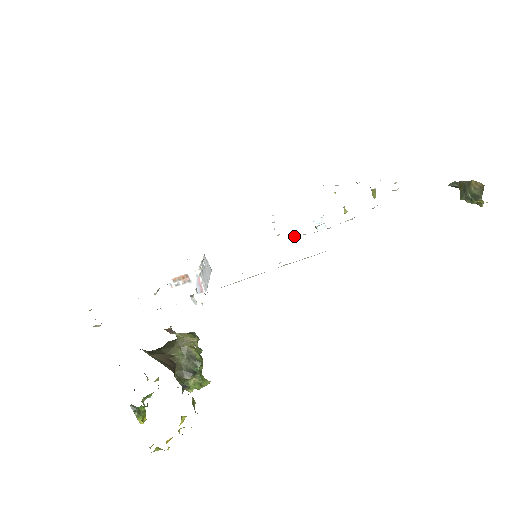
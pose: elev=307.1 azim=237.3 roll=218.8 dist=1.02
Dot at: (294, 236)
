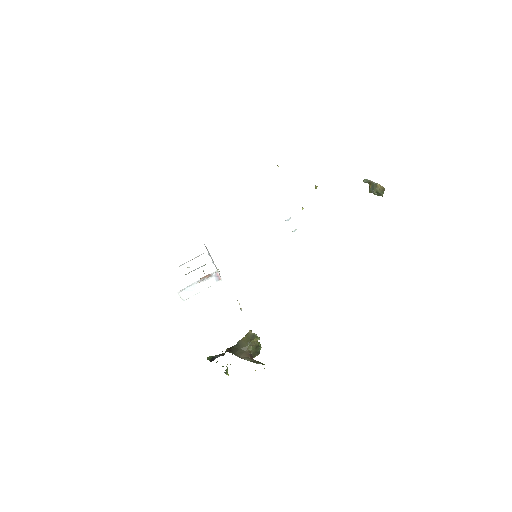
Dot at: occluded
